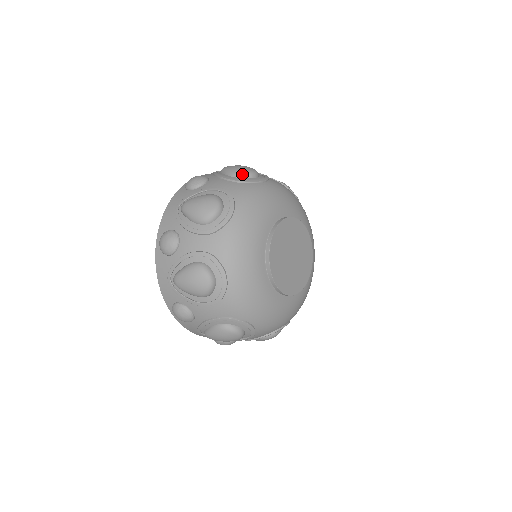
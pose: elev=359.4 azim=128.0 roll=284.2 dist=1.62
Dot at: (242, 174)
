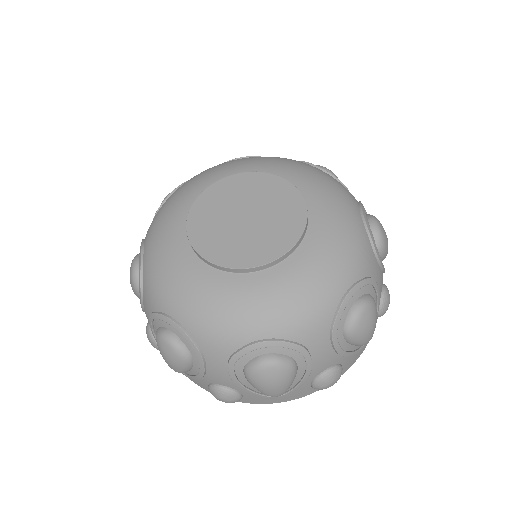
Dot at: occluded
